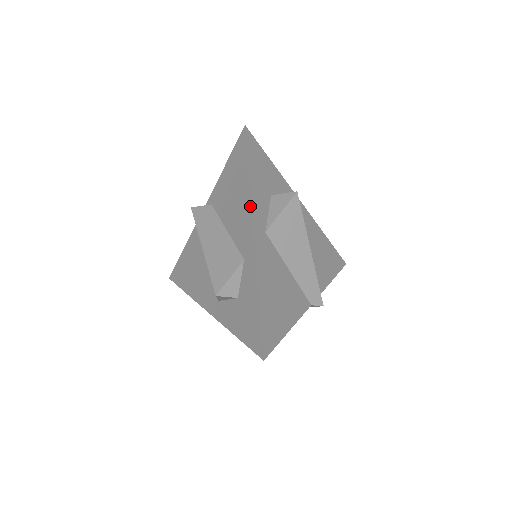
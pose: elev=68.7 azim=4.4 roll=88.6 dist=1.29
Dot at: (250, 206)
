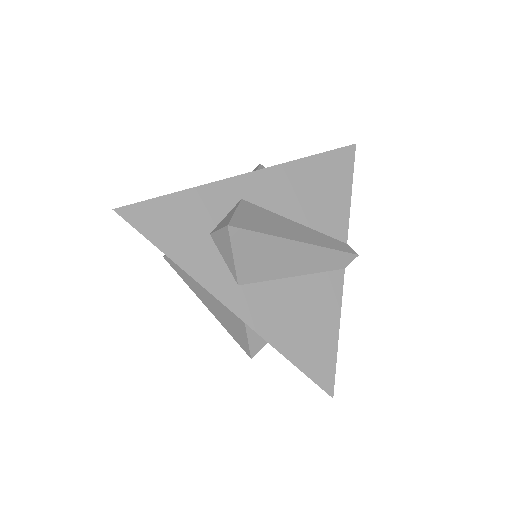
Dot at: occluded
